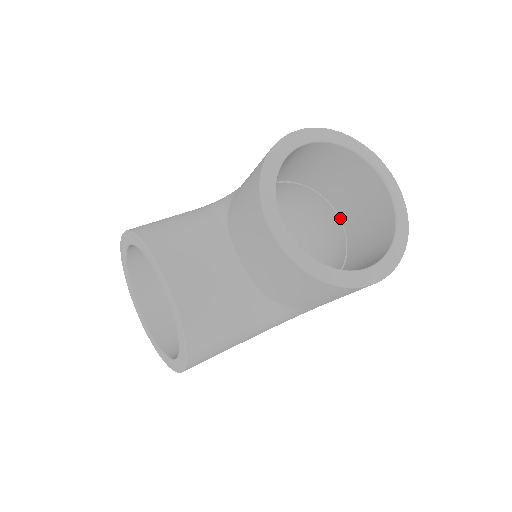
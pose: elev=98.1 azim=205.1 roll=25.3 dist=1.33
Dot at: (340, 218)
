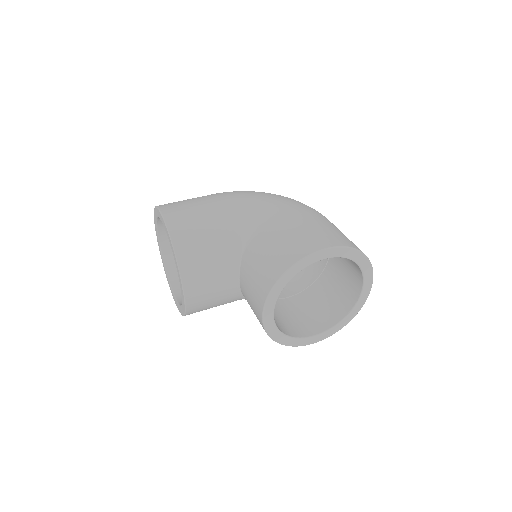
Dot at: occluded
